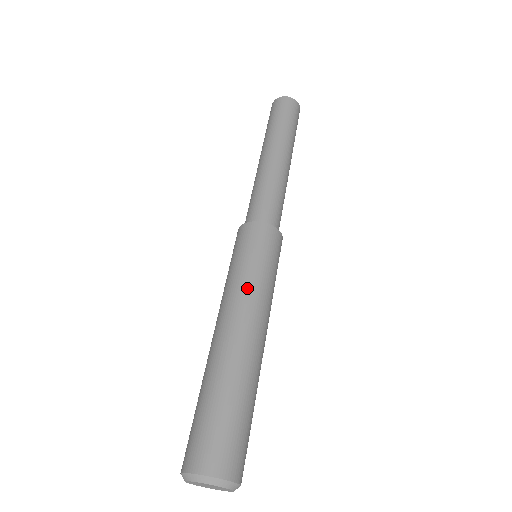
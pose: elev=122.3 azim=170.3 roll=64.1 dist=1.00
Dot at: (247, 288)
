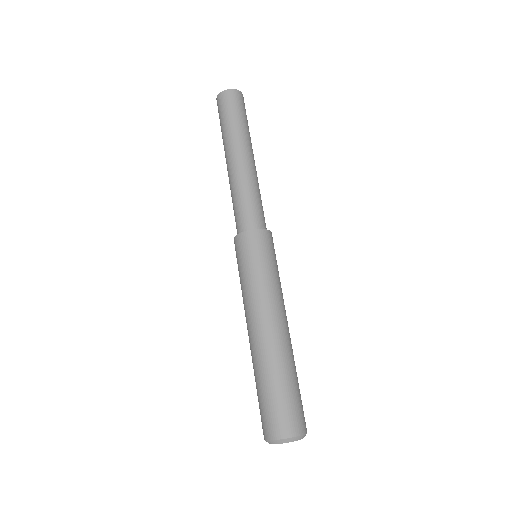
Dot at: (276, 291)
